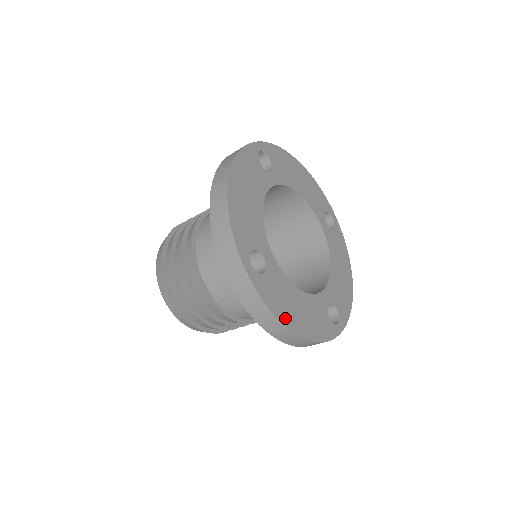
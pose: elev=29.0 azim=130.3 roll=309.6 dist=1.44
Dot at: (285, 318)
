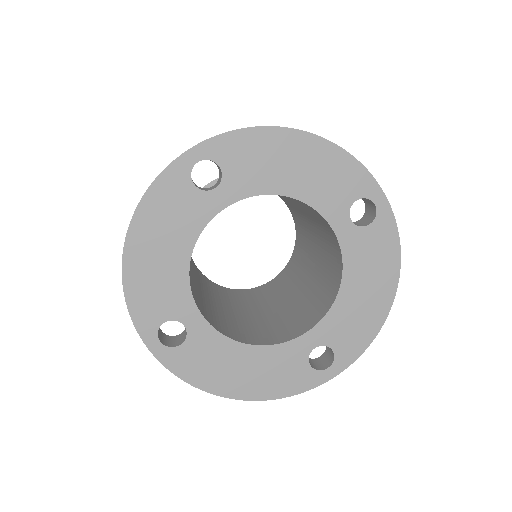
Dot at: (214, 385)
